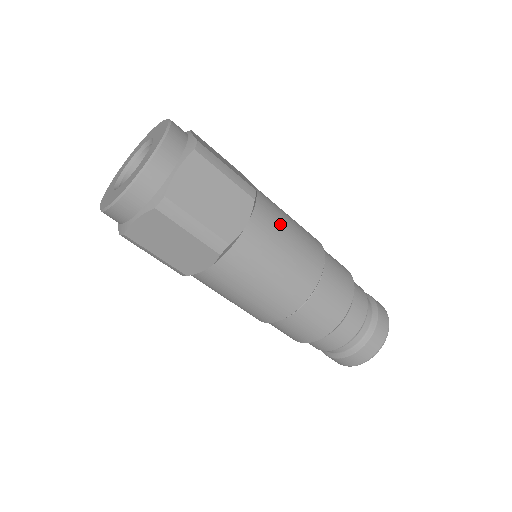
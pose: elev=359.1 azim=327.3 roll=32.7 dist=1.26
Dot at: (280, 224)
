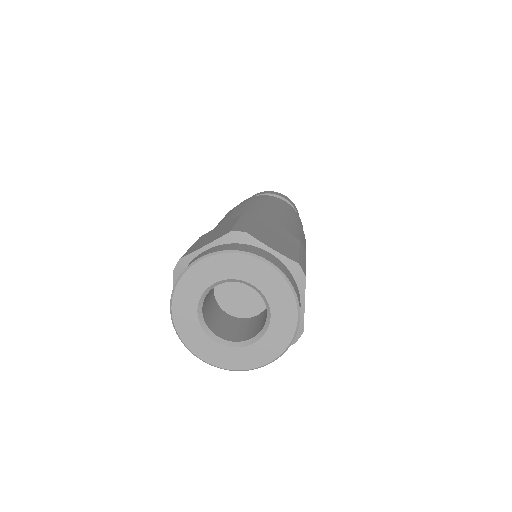
Dot at: (301, 241)
